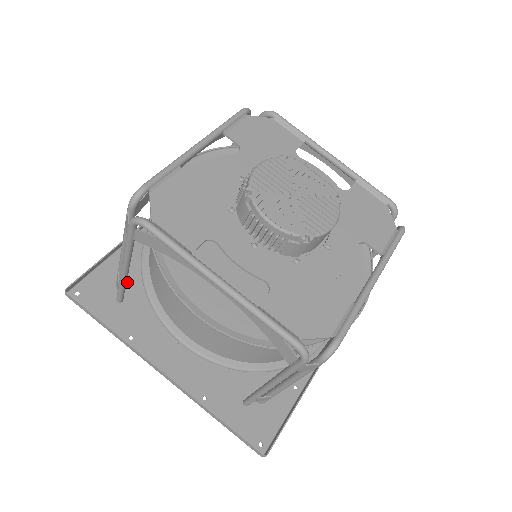
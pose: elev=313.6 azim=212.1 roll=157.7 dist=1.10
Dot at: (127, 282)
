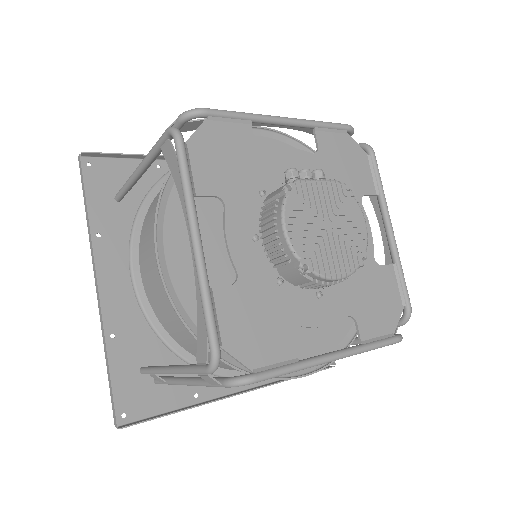
Dot at: (145, 361)
